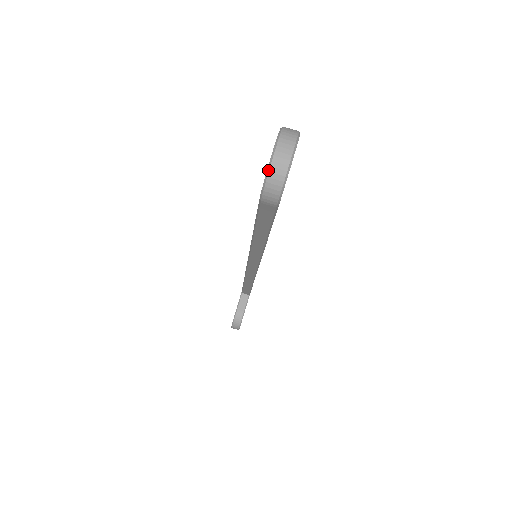
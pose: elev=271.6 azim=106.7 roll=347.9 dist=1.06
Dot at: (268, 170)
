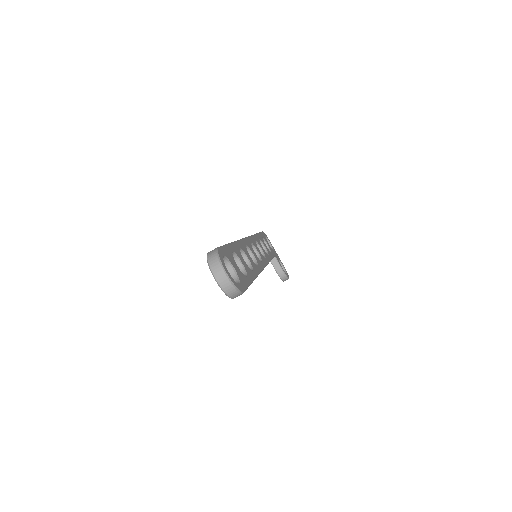
Dot at: (223, 291)
